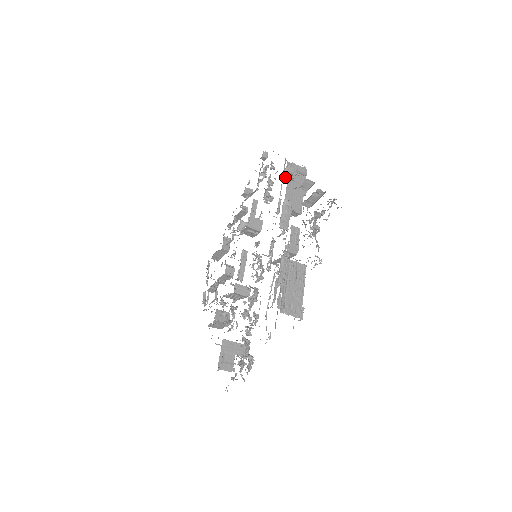
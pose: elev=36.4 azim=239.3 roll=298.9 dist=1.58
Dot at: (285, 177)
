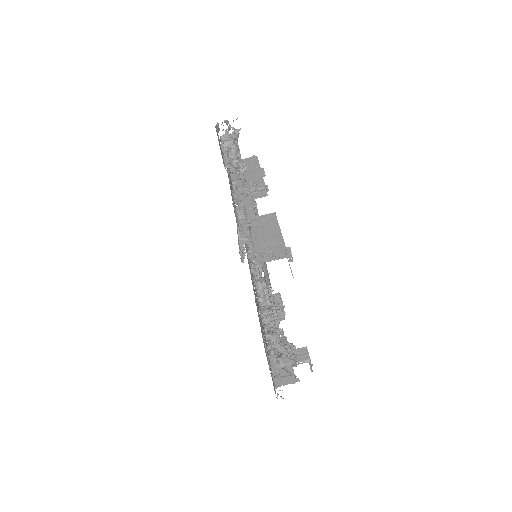
Dot at: occluded
